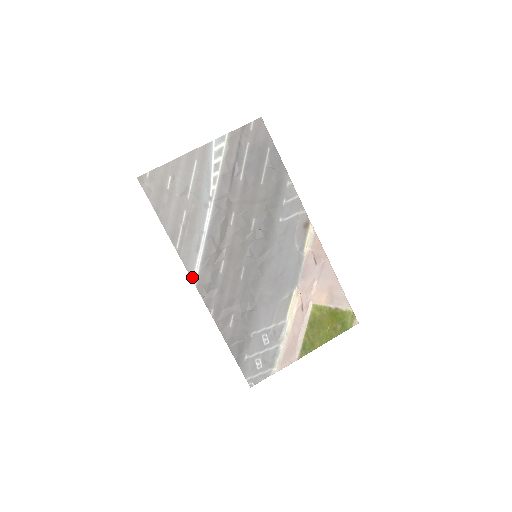
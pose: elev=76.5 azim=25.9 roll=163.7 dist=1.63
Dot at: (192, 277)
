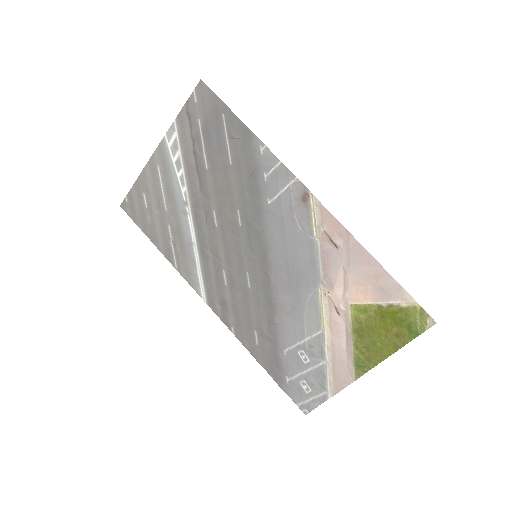
Dot at: (200, 295)
